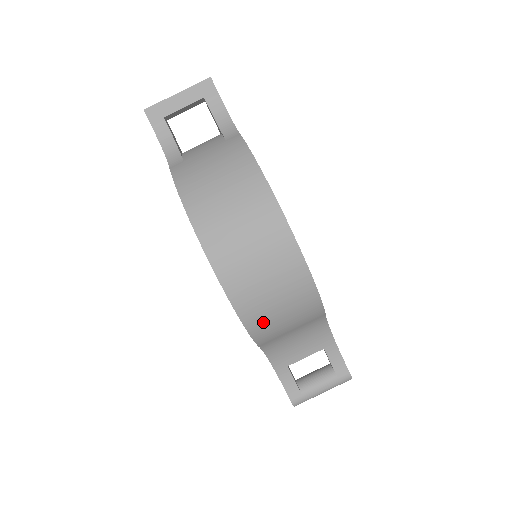
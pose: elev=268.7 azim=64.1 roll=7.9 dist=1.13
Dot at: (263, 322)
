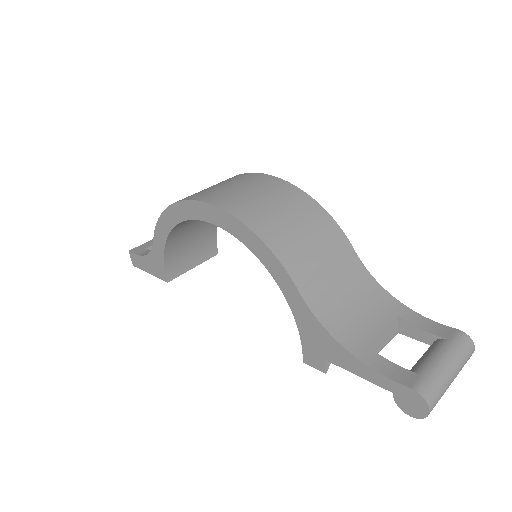
Dot at: (277, 233)
